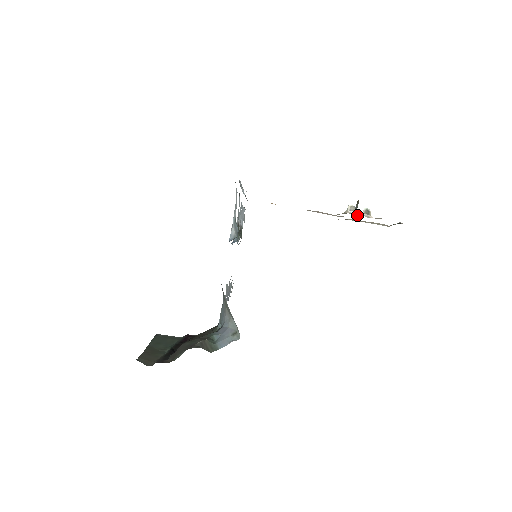
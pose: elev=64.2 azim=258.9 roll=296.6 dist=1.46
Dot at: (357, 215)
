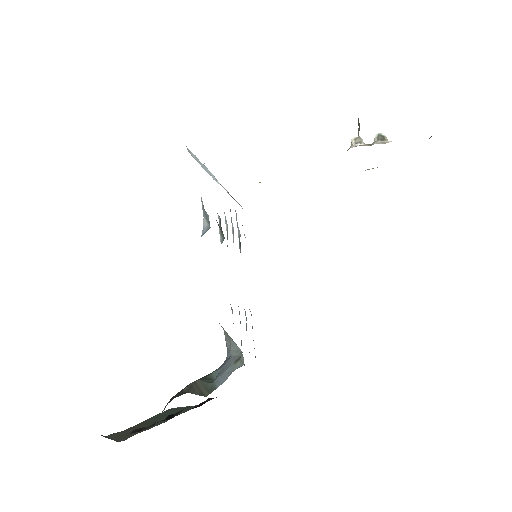
Dot at: occluded
